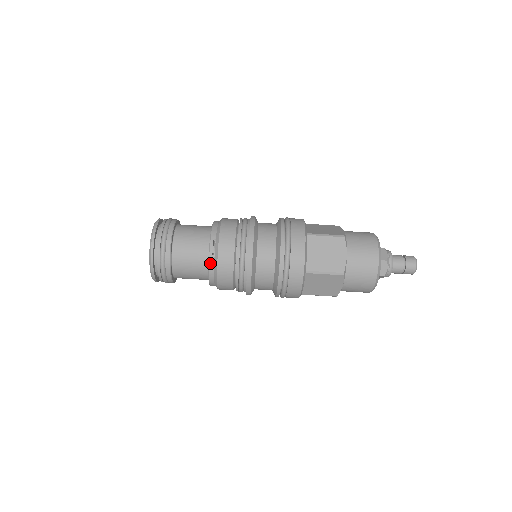
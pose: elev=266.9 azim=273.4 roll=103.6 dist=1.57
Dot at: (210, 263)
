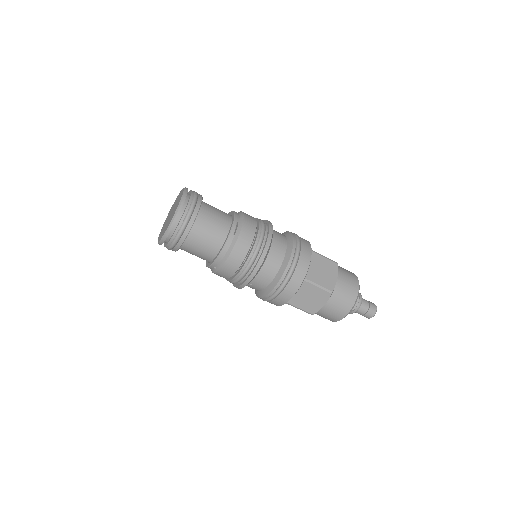
Dot at: (228, 241)
